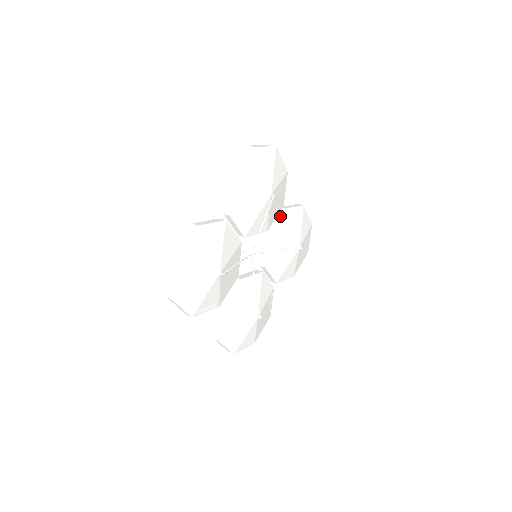
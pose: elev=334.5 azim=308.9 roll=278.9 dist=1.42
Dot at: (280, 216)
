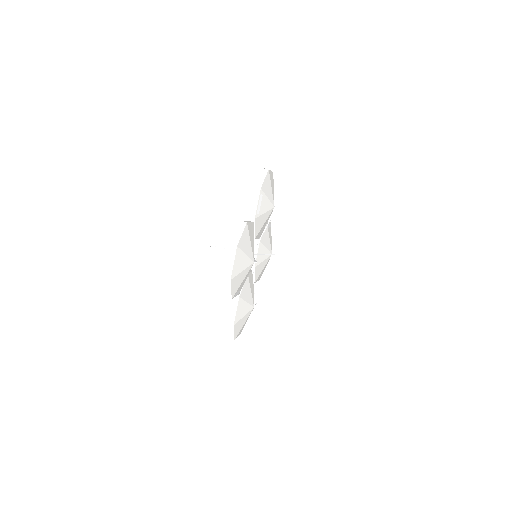
Dot at: occluded
